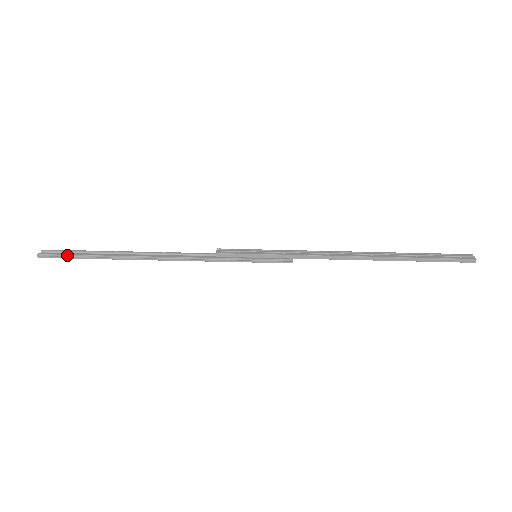
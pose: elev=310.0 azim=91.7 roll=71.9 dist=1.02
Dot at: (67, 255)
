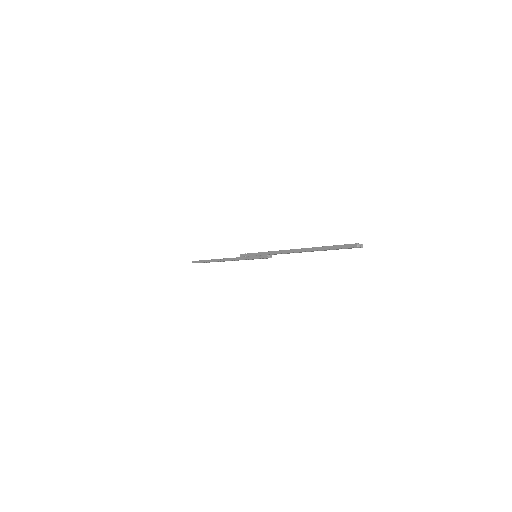
Dot at: (199, 261)
